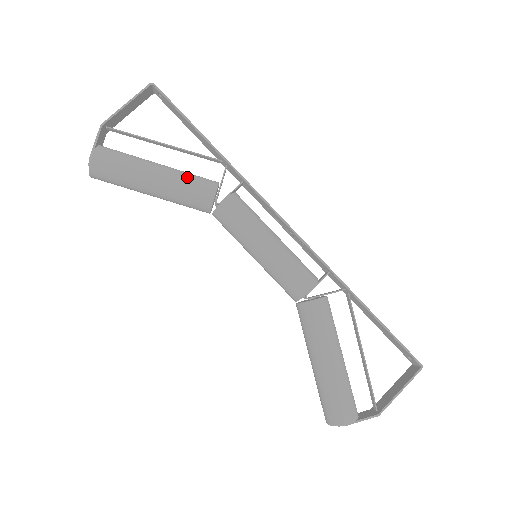
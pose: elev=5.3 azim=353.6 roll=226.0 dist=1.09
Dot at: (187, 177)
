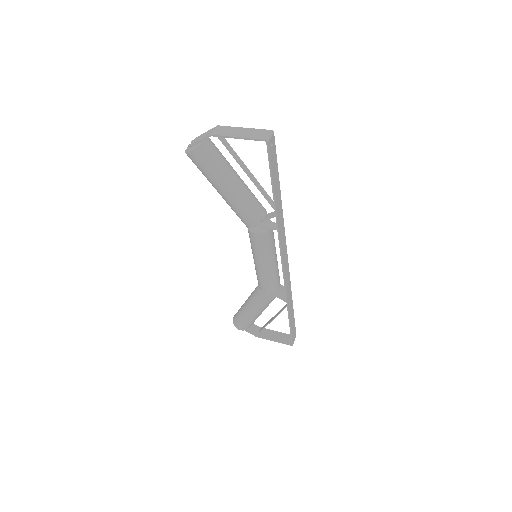
Dot at: (243, 206)
